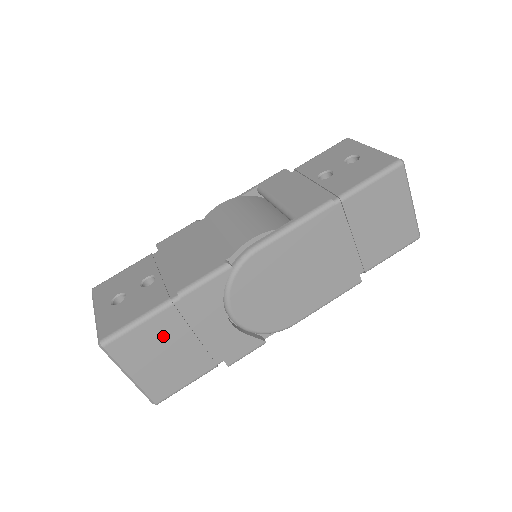
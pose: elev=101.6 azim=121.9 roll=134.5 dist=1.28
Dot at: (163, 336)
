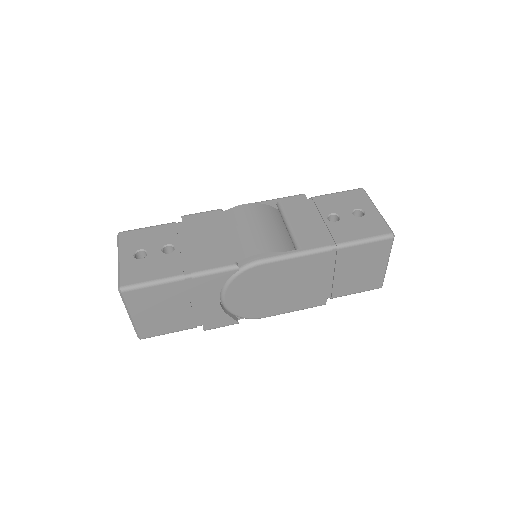
Dot at: (167, 298)
